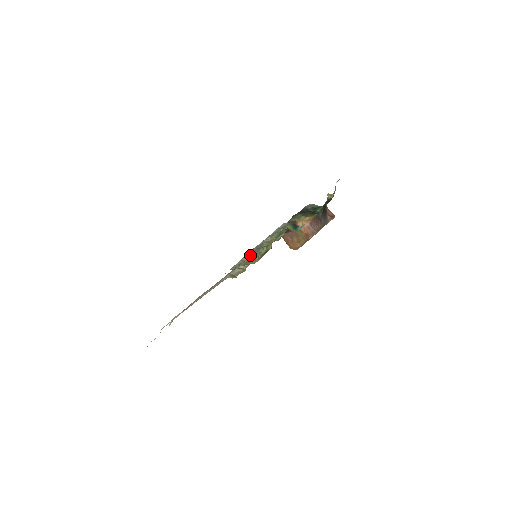
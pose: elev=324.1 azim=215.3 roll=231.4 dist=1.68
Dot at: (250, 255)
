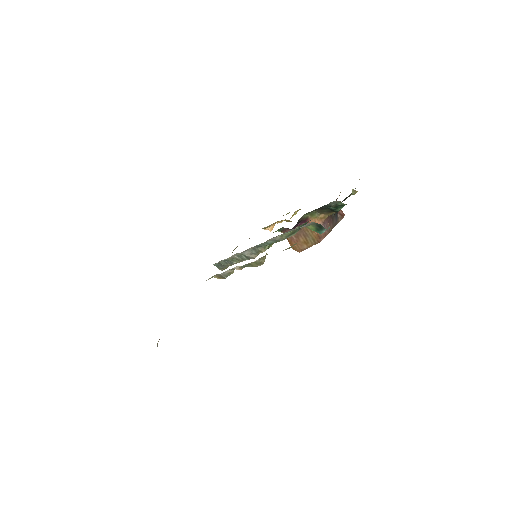
Dot at: (245, 253)
